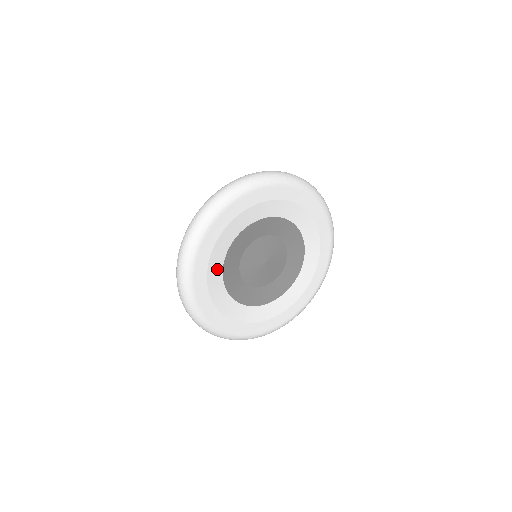
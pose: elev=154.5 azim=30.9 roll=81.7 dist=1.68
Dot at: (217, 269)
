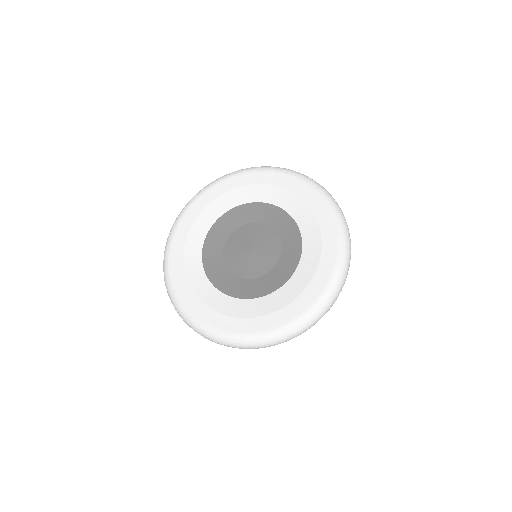
Dot at: (230, 203)
